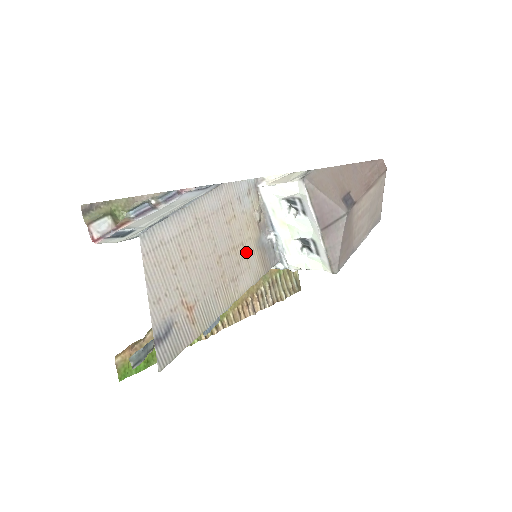
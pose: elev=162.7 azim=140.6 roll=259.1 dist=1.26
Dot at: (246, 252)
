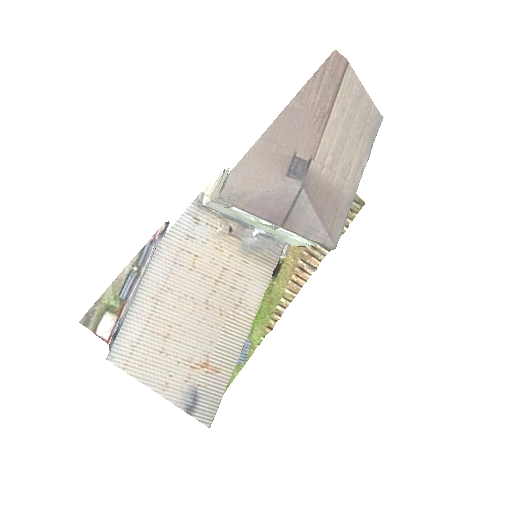
Dot at: (235, 271)
